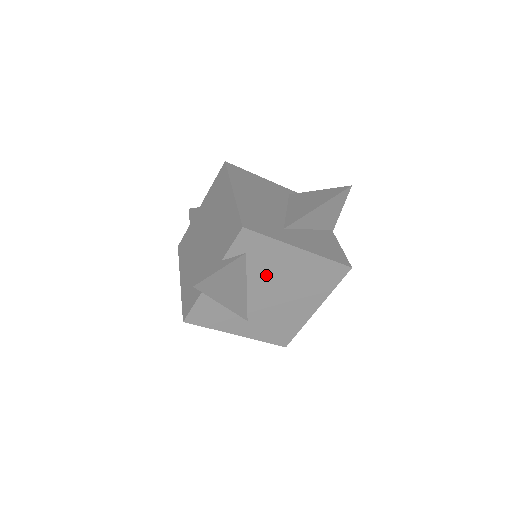
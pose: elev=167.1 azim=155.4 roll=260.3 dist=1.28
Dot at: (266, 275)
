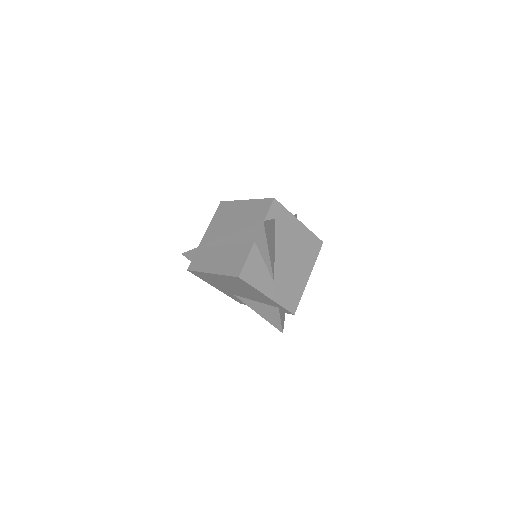
Dot at: (284, 240)
